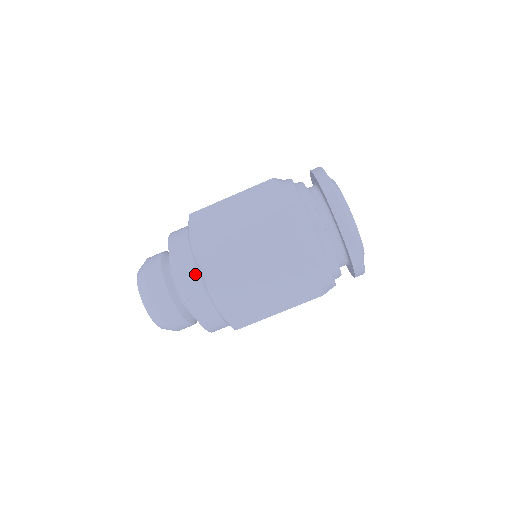
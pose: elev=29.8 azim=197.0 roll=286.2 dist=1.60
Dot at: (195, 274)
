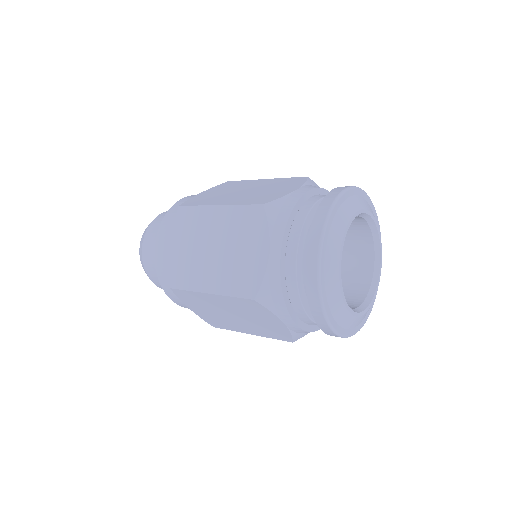
Dot at: occluded
